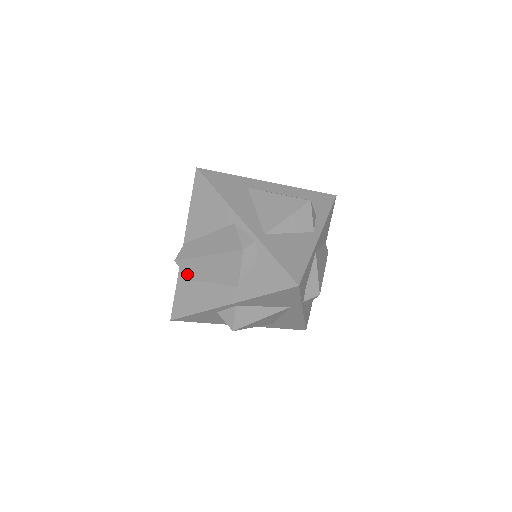
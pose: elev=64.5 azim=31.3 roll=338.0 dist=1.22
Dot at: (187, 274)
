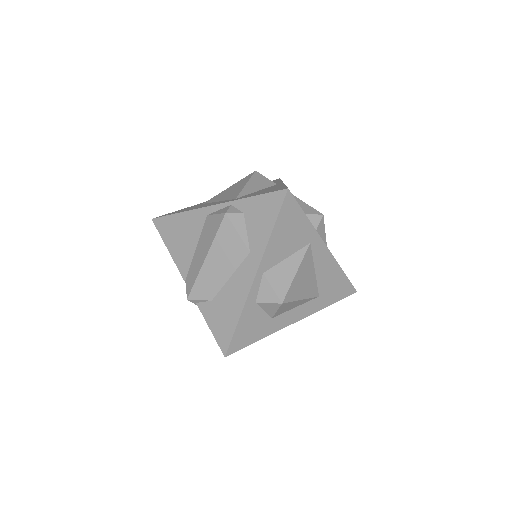
Dot at: (205, 298)
